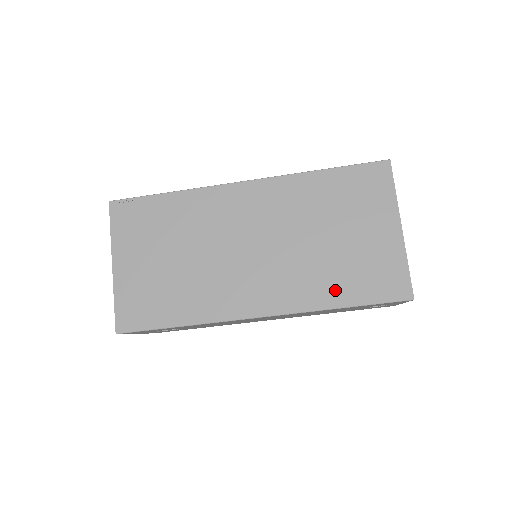
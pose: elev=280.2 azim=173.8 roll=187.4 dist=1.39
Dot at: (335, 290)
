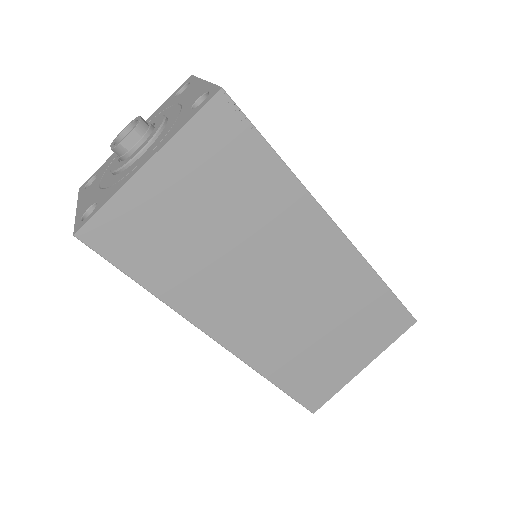
Dot at: (285, 370)
